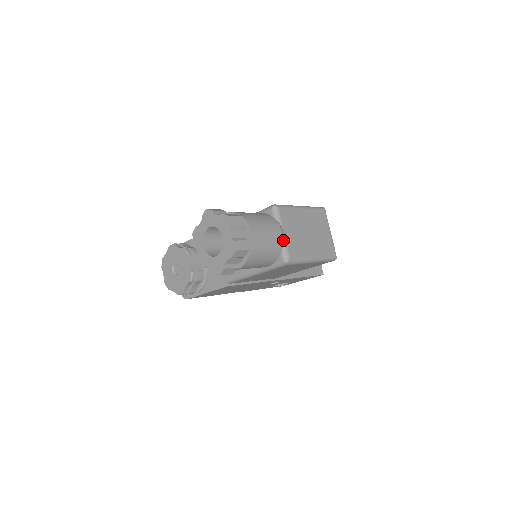
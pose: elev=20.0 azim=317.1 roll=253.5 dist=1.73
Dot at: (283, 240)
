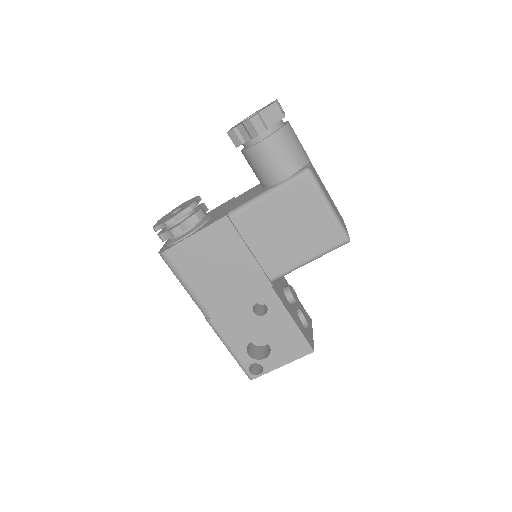
Dot at: (309, 162)
